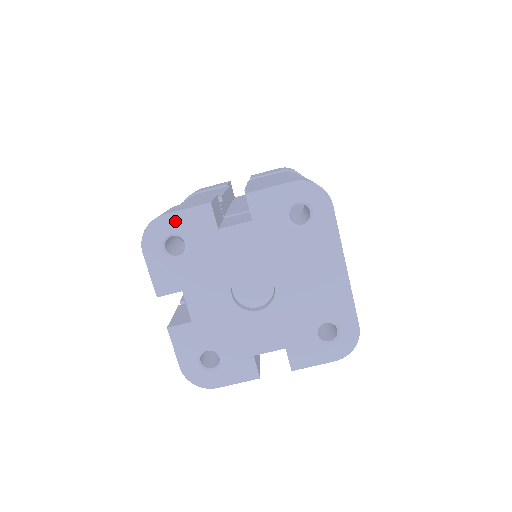
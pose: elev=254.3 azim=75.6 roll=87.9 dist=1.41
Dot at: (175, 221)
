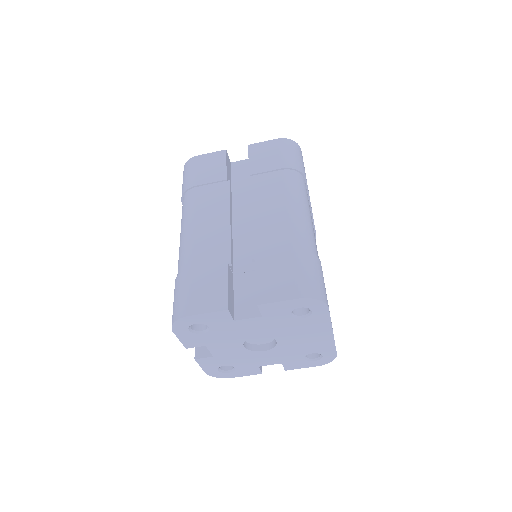
Dot at: (199, 318)
